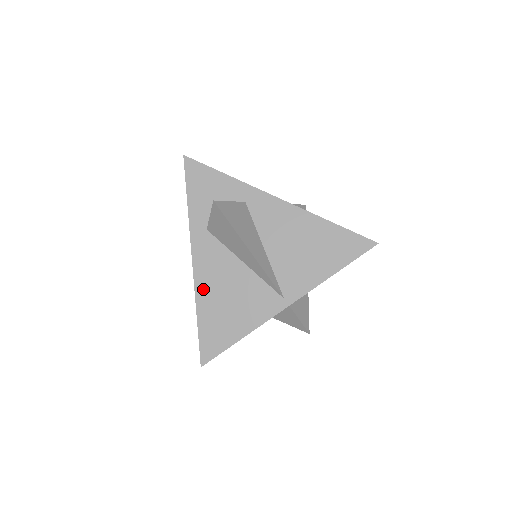
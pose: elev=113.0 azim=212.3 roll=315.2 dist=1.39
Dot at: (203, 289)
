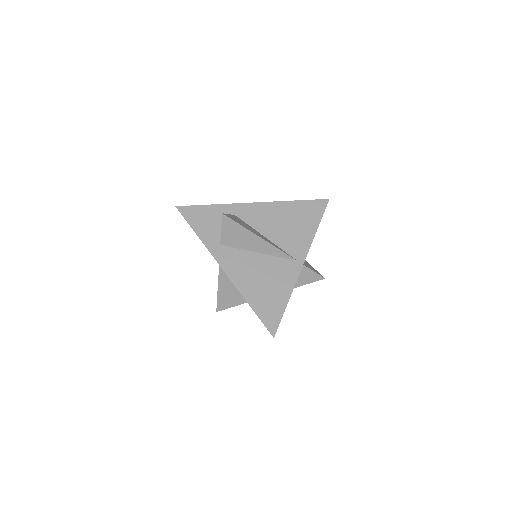
Dot at: (242, 284)
